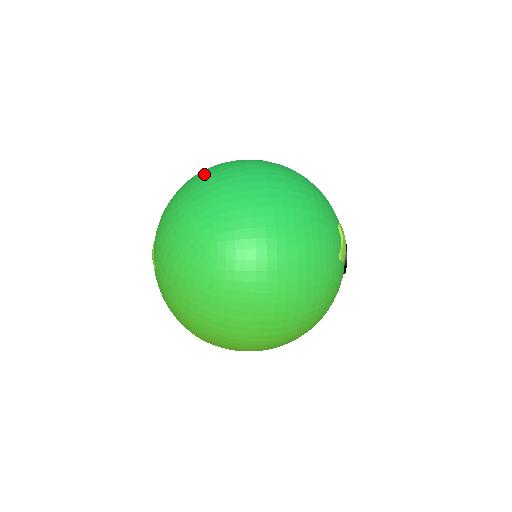
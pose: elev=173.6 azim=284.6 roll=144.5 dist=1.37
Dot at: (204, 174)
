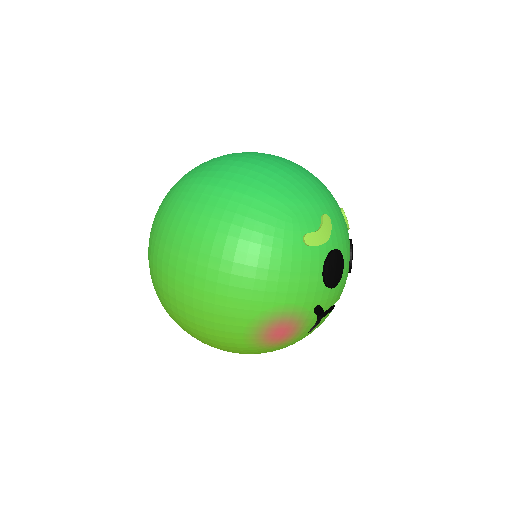
Dot at: occluded
